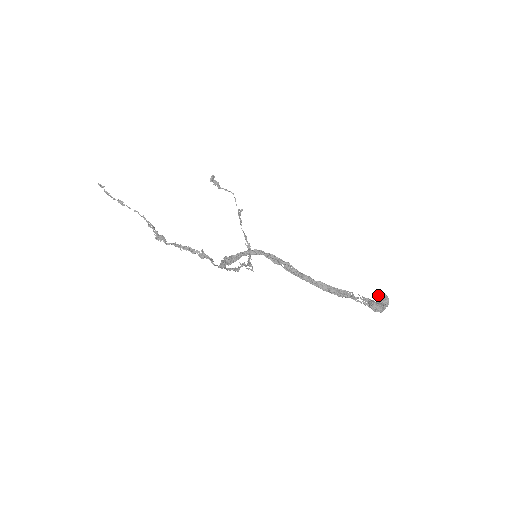
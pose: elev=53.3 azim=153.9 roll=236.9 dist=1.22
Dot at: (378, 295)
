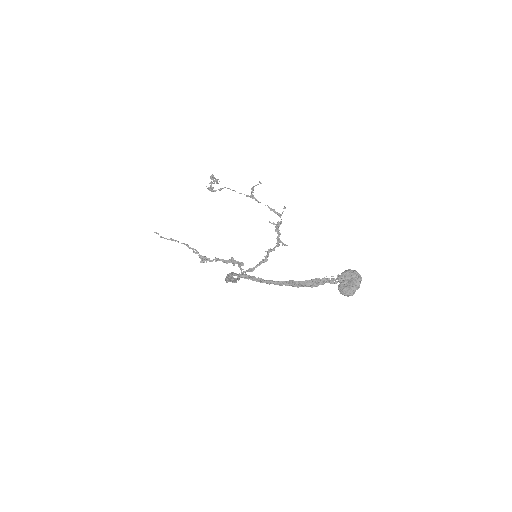
Dot at: (338, 280)
